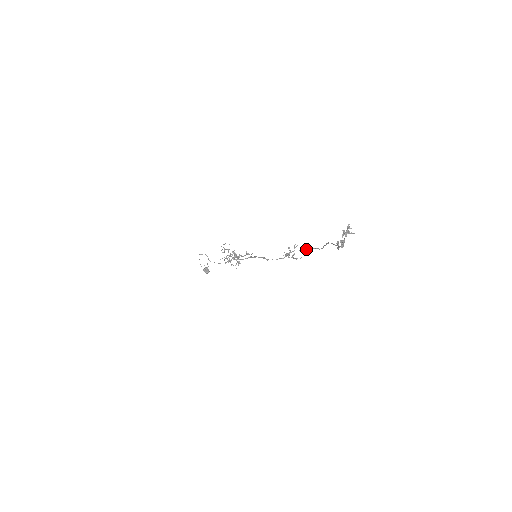
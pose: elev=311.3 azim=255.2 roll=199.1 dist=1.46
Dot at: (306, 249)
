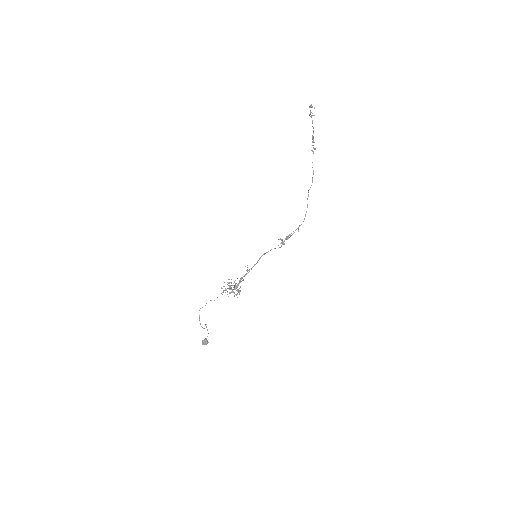
Dot at: occluded
